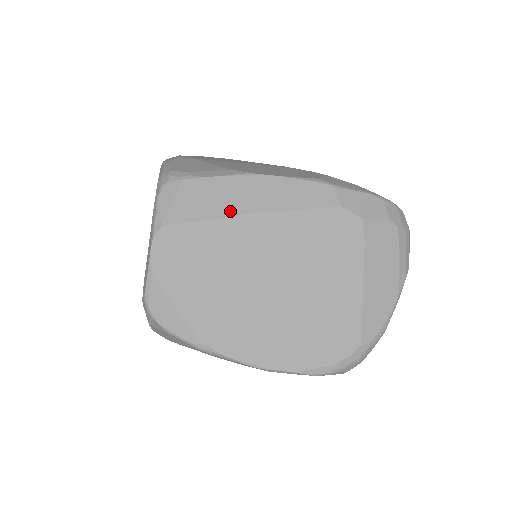
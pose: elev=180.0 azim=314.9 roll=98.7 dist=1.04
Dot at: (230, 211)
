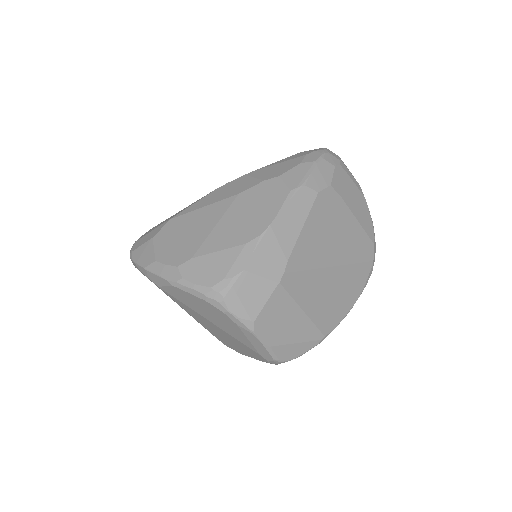
Dot at: (280, 270)
